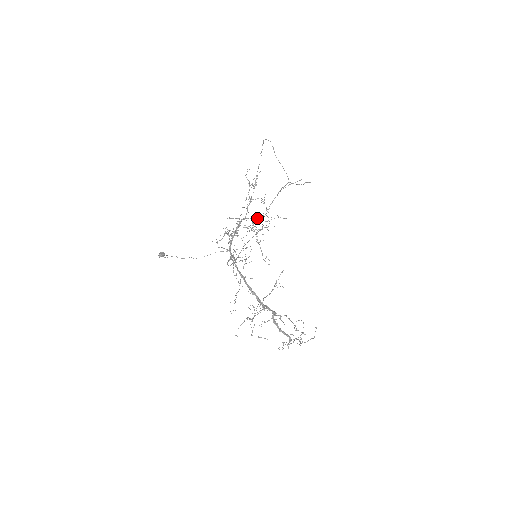
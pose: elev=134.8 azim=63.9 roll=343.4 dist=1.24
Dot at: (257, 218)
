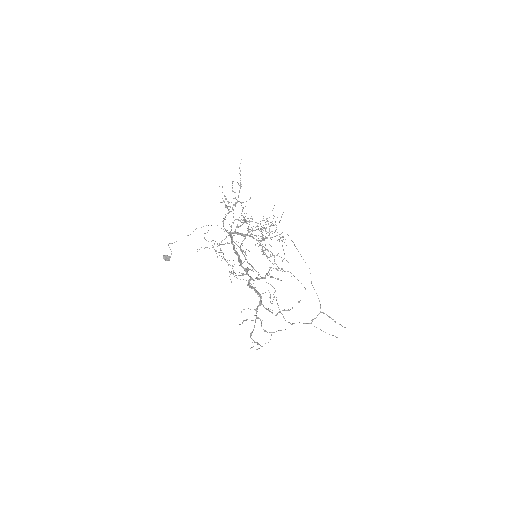
Dot at: occluded
